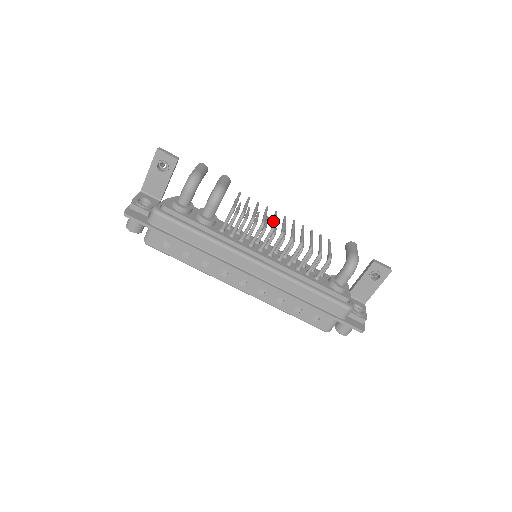
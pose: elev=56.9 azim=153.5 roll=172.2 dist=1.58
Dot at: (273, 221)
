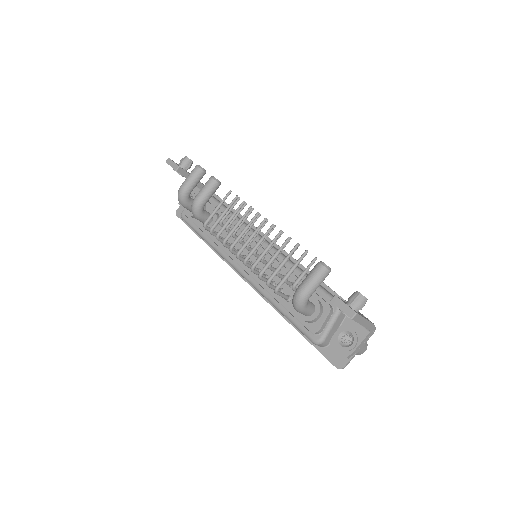
Dot at: (238, 235)
